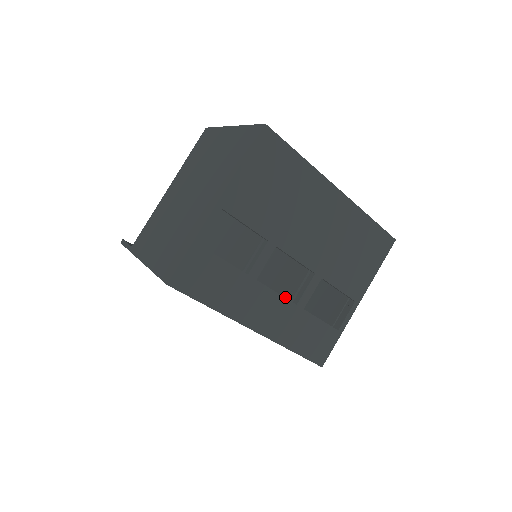
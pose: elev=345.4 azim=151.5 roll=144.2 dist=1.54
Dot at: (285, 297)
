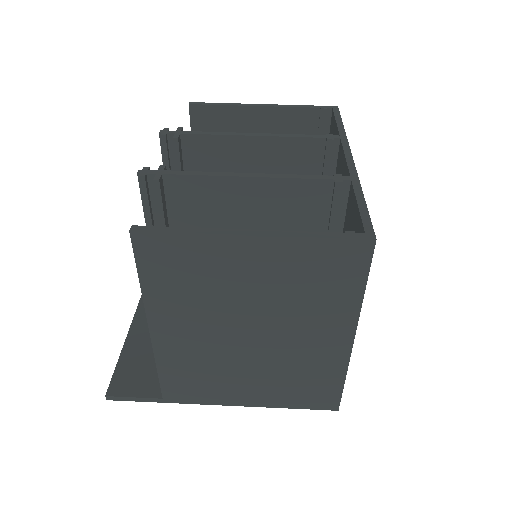
Dot at: occluded
